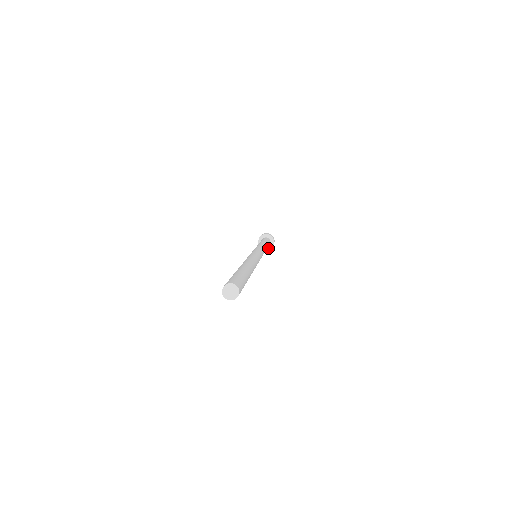
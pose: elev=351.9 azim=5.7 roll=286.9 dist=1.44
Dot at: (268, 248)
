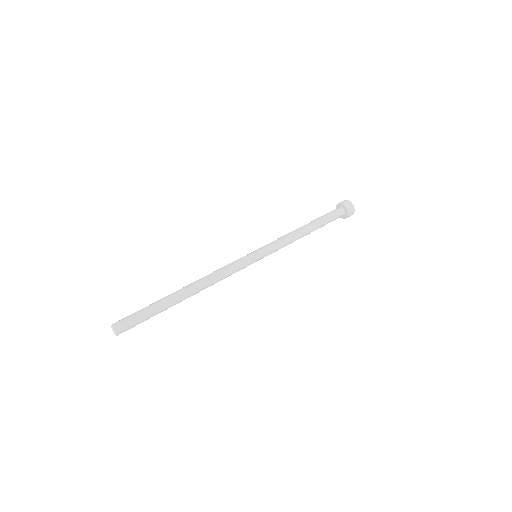
Dot at: (346, 217)
